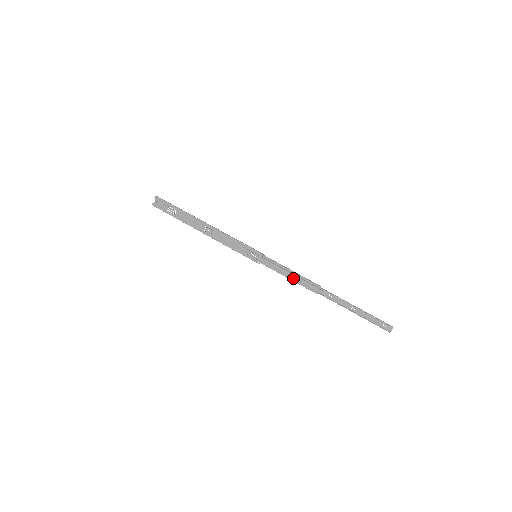
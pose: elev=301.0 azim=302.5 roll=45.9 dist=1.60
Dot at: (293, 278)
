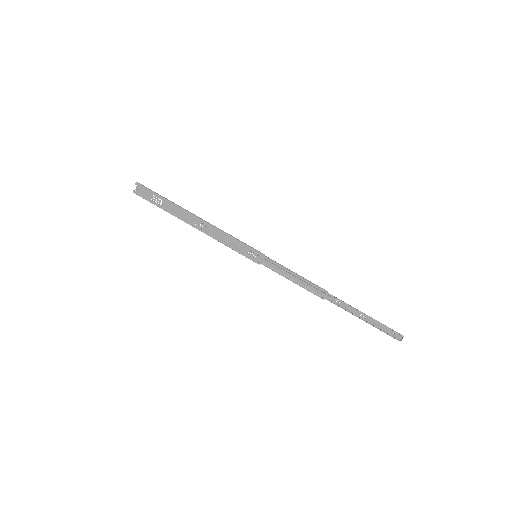
Dot at: (297, 282)
